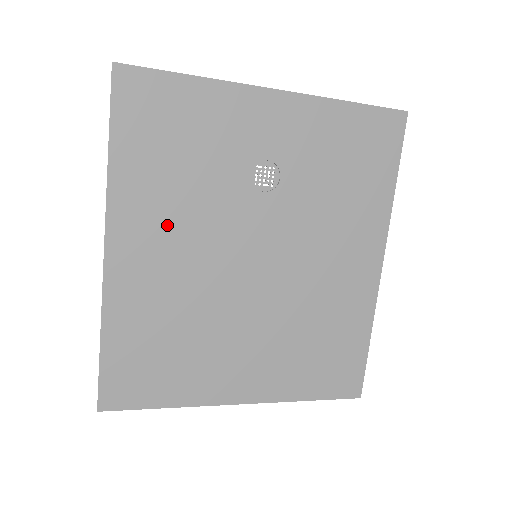
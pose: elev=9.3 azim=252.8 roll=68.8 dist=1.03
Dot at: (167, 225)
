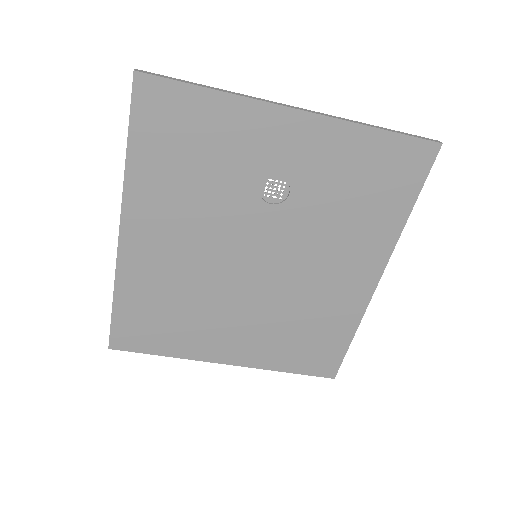
Dot at: (176, 221)
